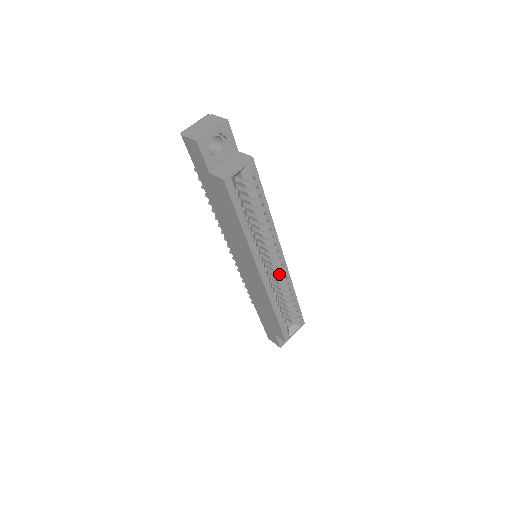
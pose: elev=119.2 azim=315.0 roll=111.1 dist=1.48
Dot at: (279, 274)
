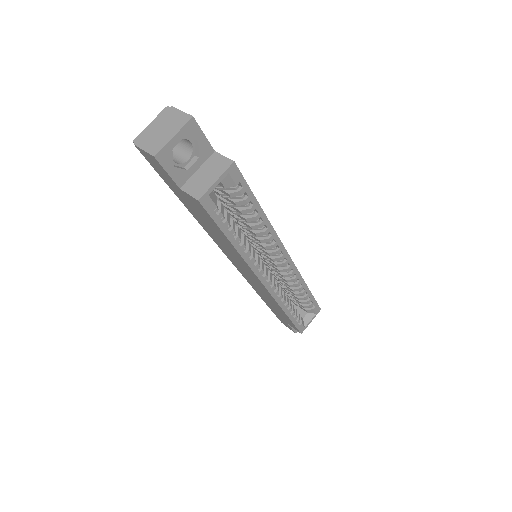
Dot at: (286, 273)
